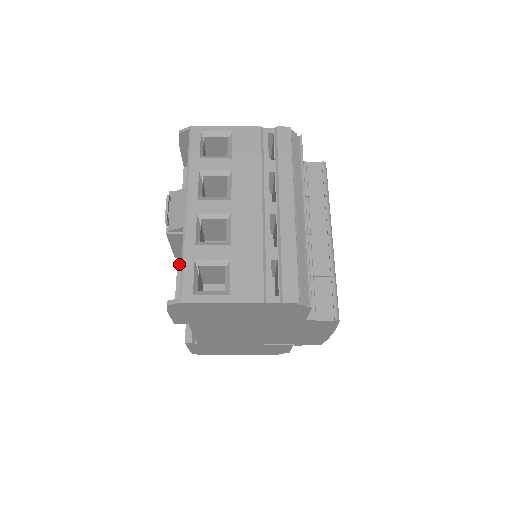
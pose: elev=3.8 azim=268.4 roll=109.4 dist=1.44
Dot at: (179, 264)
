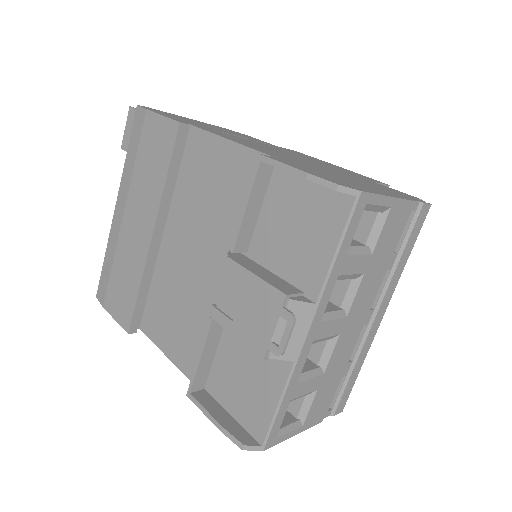
Dot at: (213, 326)
